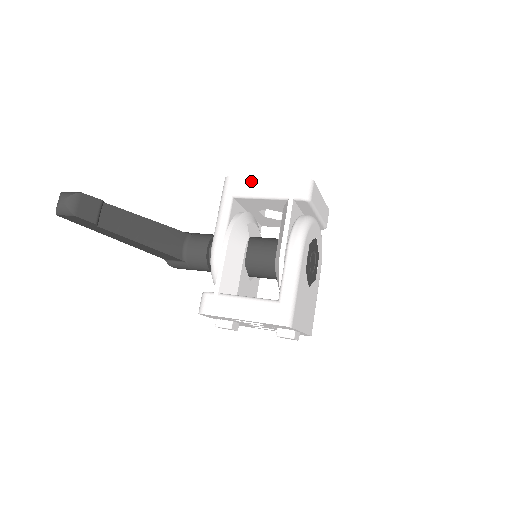
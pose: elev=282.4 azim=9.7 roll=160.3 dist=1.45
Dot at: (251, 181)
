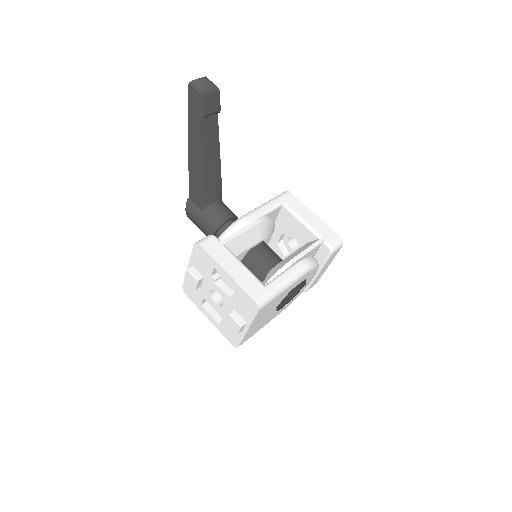
Dot at: (303, 207)
